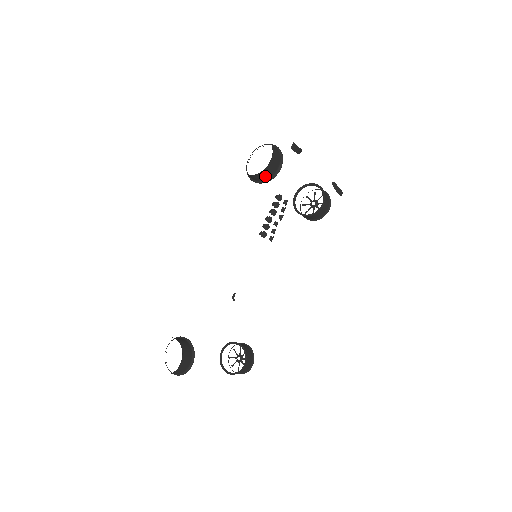
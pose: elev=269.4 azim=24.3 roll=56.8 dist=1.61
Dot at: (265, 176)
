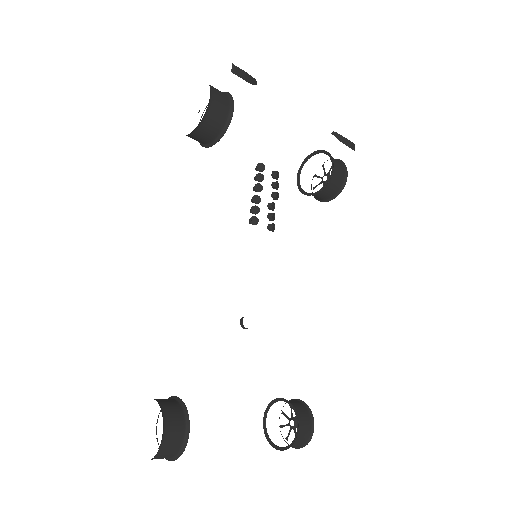
Dot at: (214, 127)
